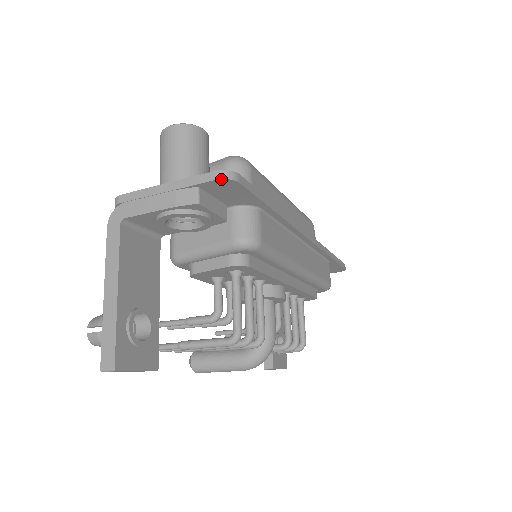
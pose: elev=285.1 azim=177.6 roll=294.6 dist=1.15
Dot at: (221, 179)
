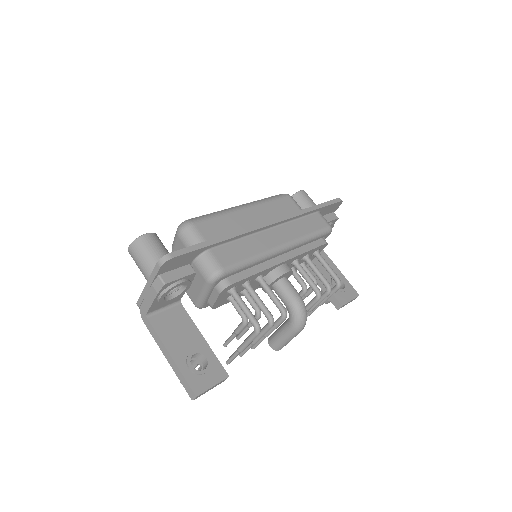
Dot at: (162, 265)
